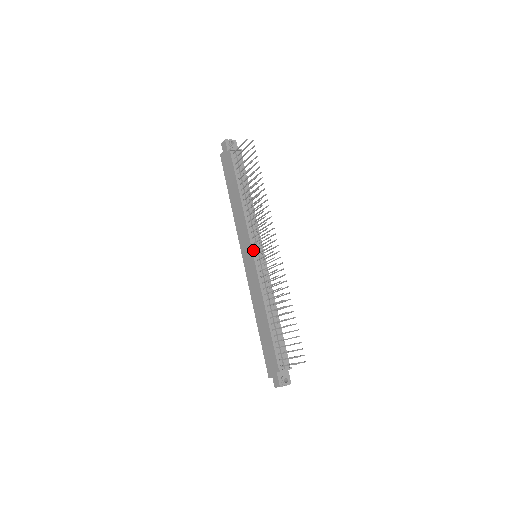
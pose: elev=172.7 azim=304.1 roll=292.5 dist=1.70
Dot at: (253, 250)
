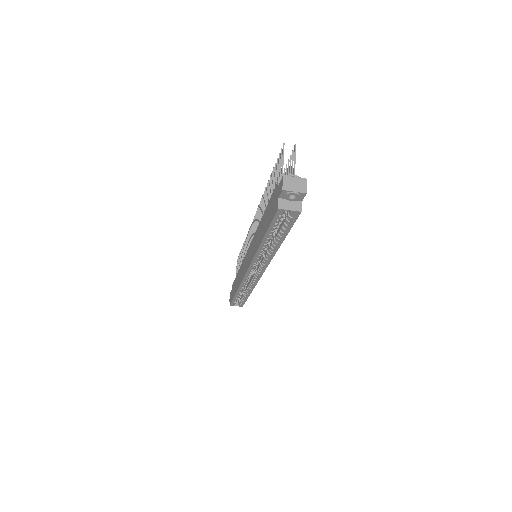
Dot at: occluded
